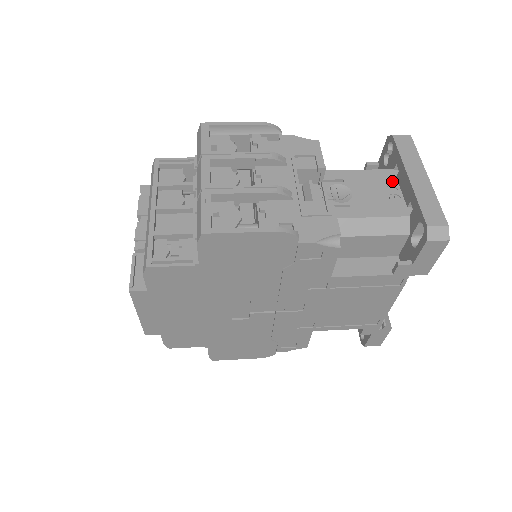
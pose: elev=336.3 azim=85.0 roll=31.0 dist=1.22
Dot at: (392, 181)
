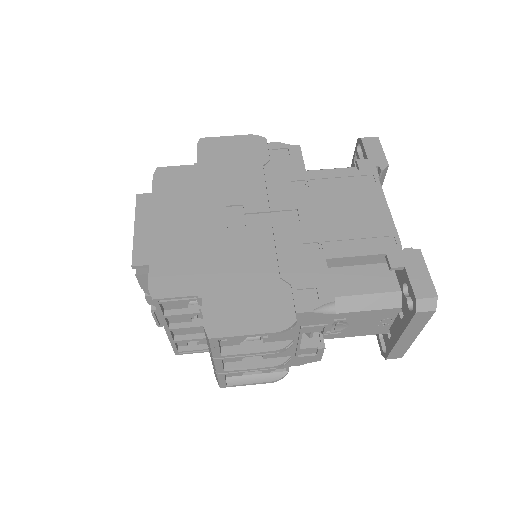
Dot at: (392, 316)
